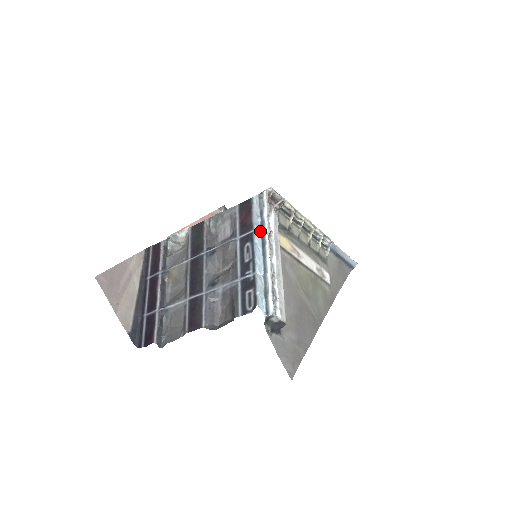
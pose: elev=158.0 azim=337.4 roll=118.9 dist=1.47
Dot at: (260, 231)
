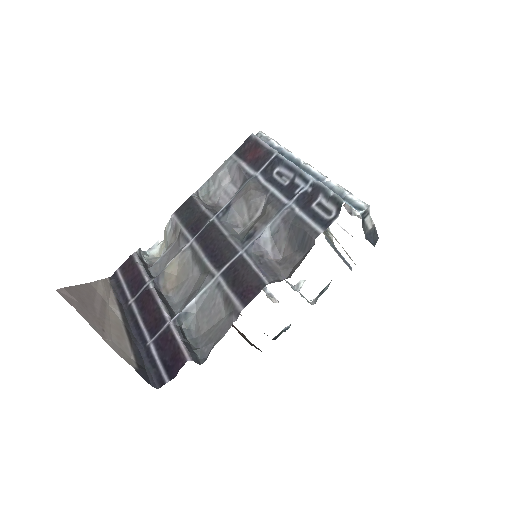
Dot at: occluded
